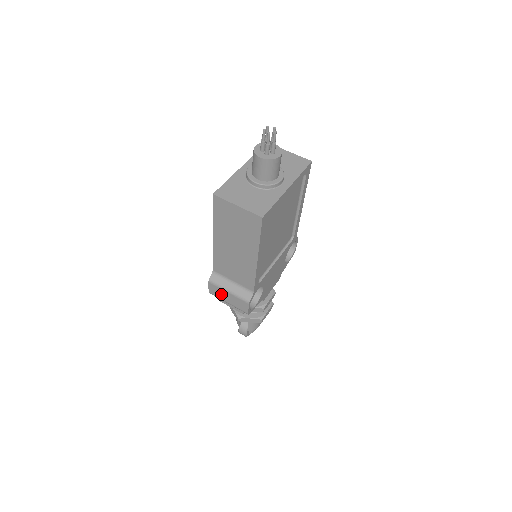
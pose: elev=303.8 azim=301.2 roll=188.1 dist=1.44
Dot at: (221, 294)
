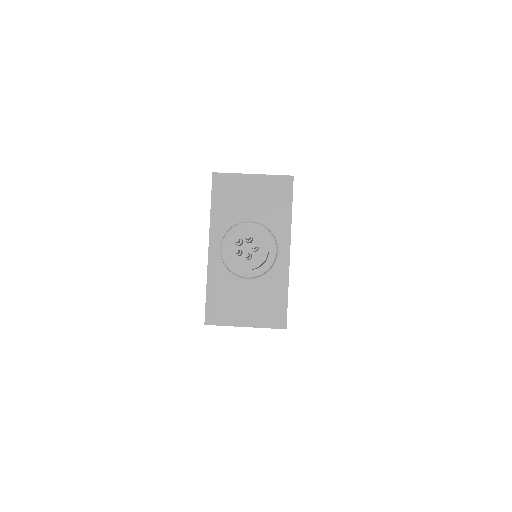
Dot at: occluded
